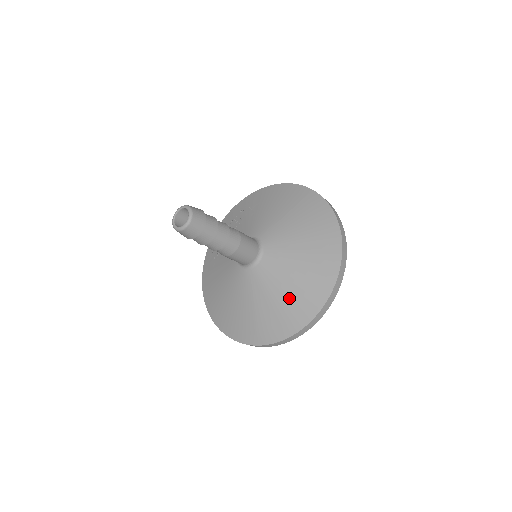
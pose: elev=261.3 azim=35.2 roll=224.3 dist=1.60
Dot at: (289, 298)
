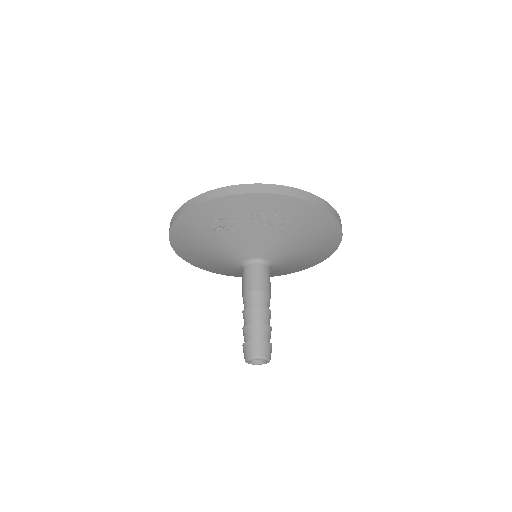
Dot at: occluded
